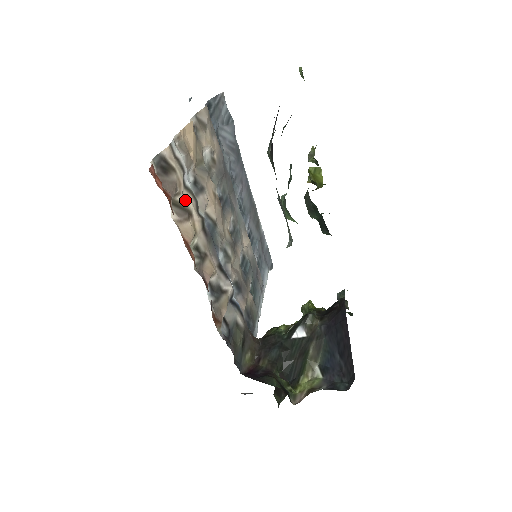
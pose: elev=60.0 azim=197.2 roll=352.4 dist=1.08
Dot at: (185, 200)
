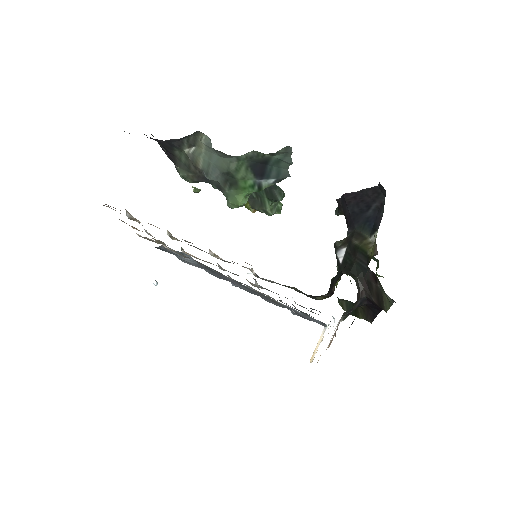
Dot at: occluded
